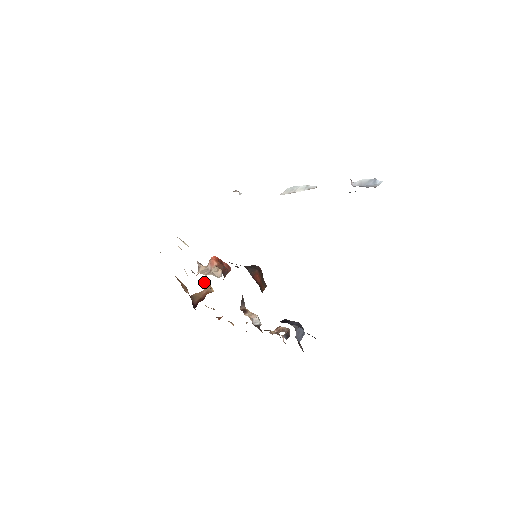
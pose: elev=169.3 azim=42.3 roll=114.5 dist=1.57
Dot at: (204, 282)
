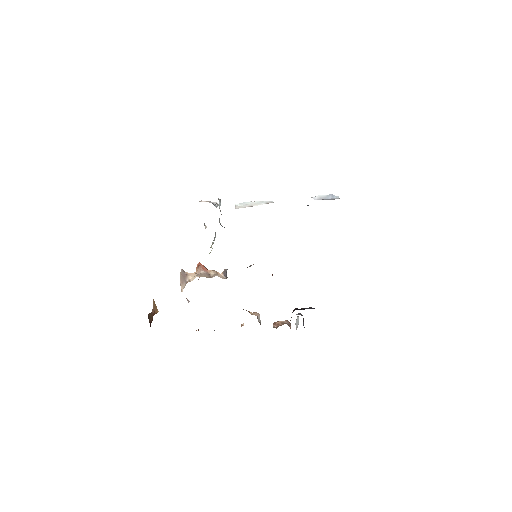
Dot at: occluded
